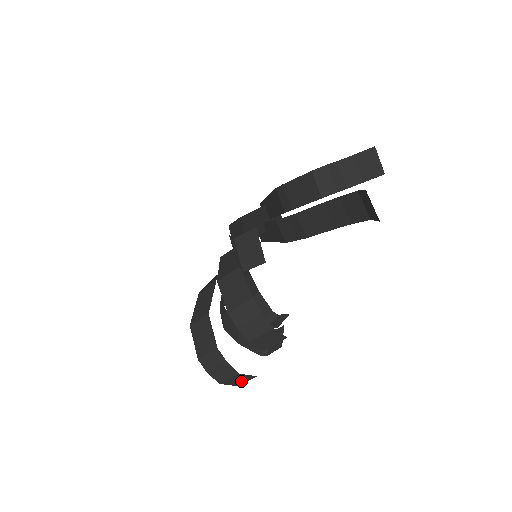
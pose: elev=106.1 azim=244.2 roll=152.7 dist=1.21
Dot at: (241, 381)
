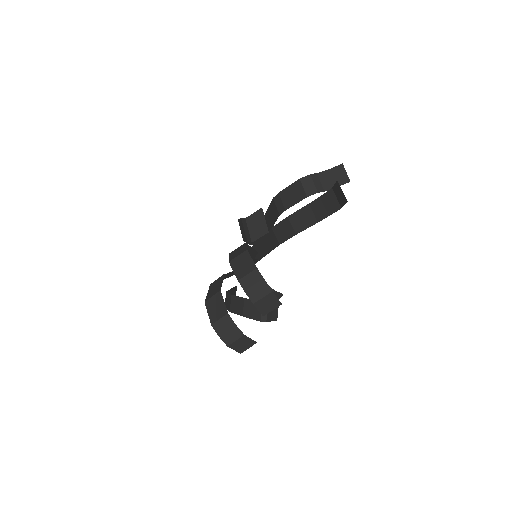
Dot at: (244, 347)
